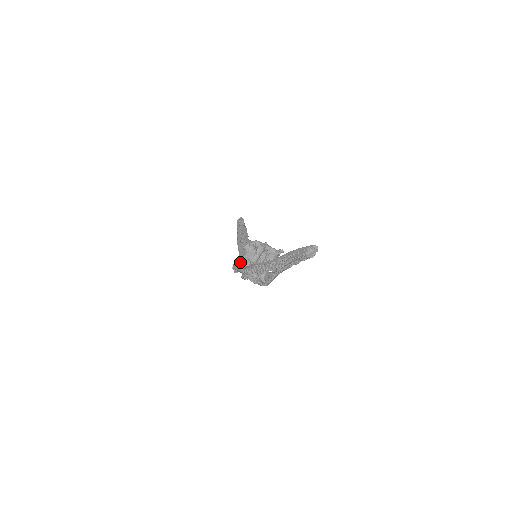
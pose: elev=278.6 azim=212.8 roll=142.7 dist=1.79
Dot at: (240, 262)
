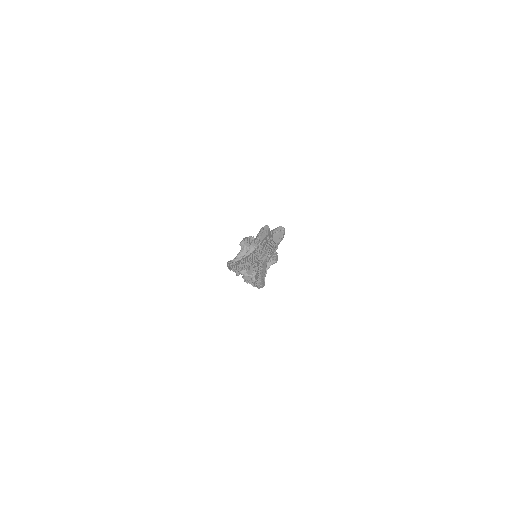
Dot at: (233, 259)
